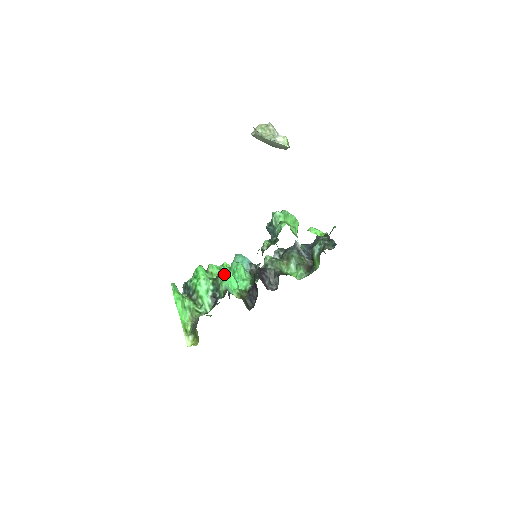
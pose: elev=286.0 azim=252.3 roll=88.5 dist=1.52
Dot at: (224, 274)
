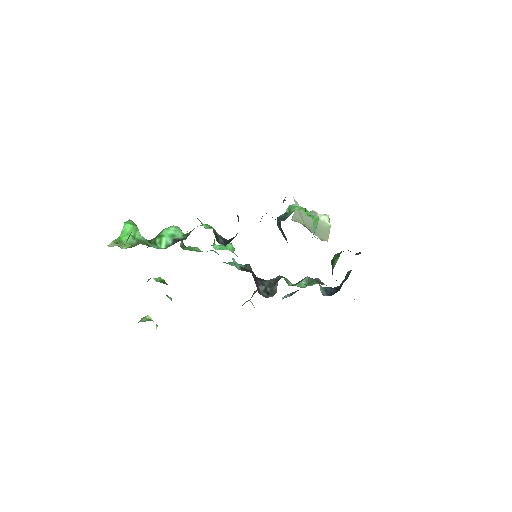
Dot at: occluded
